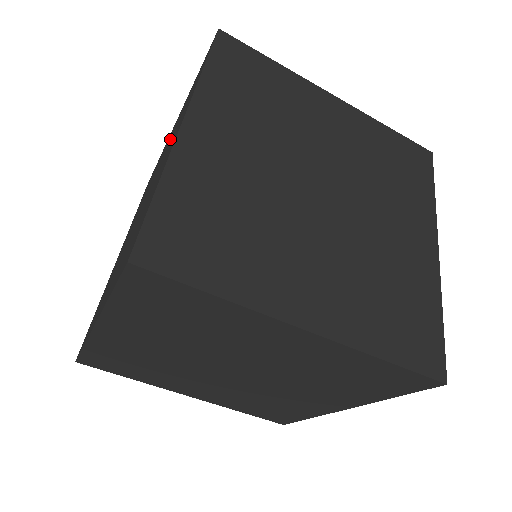
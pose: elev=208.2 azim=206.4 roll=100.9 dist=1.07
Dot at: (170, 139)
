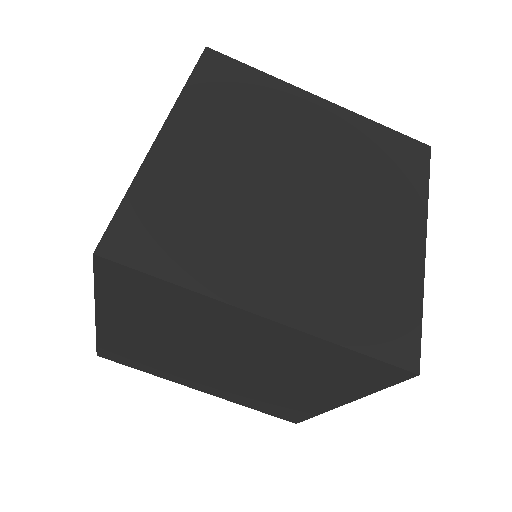
Dot at: occluded
